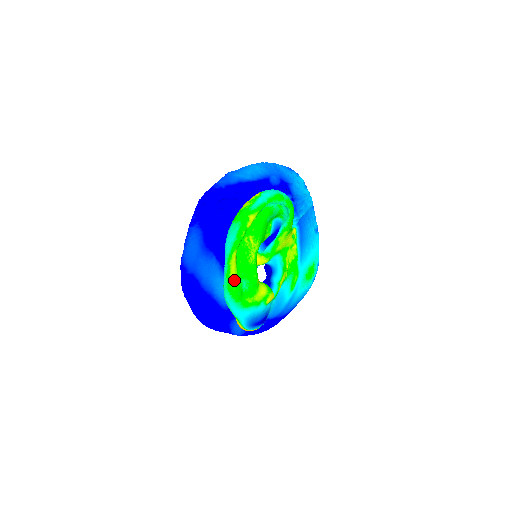
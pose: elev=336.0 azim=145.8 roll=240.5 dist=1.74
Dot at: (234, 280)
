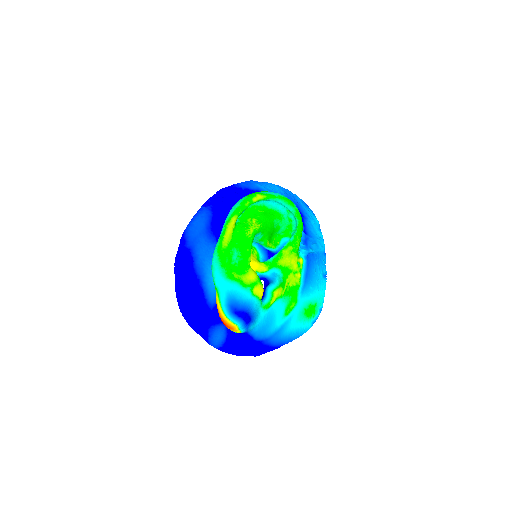
Dot at: (226, 243)
